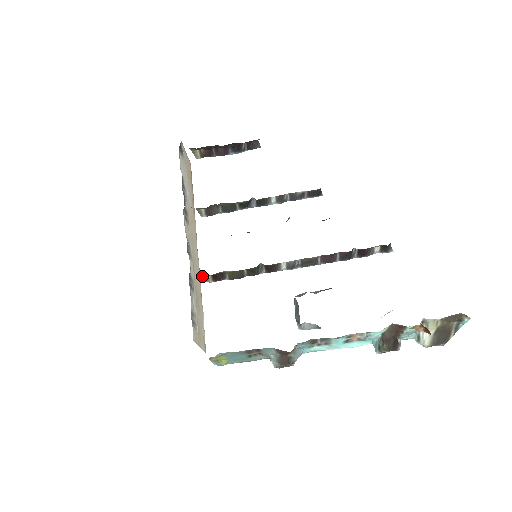
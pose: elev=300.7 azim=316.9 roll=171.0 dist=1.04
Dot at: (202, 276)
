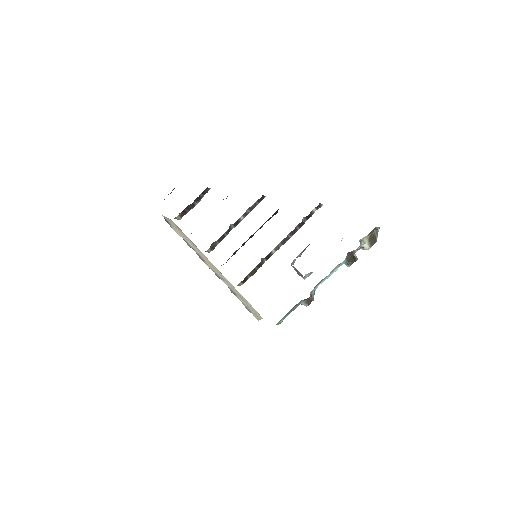
Dot at: occluded
